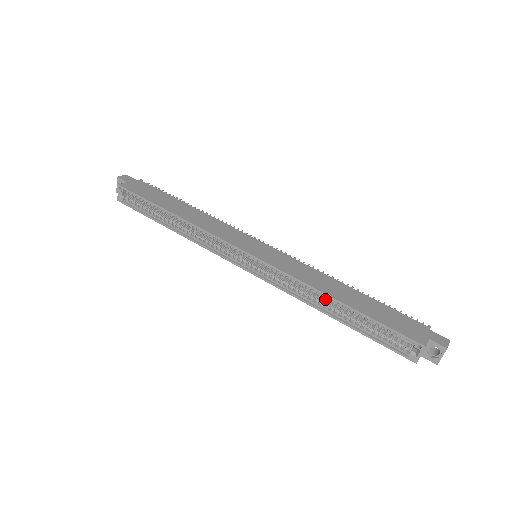
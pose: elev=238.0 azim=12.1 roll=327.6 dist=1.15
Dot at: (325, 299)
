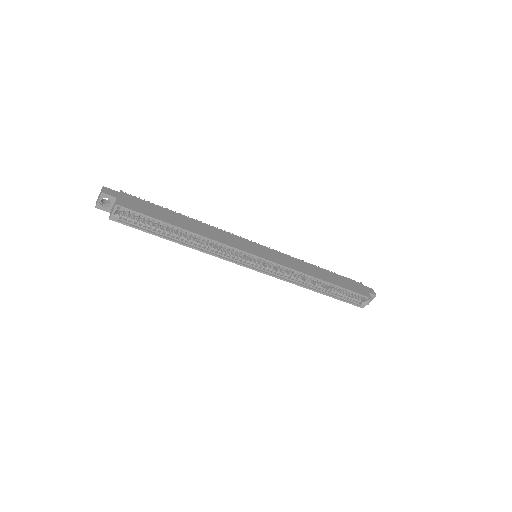
Dot at: occluded
